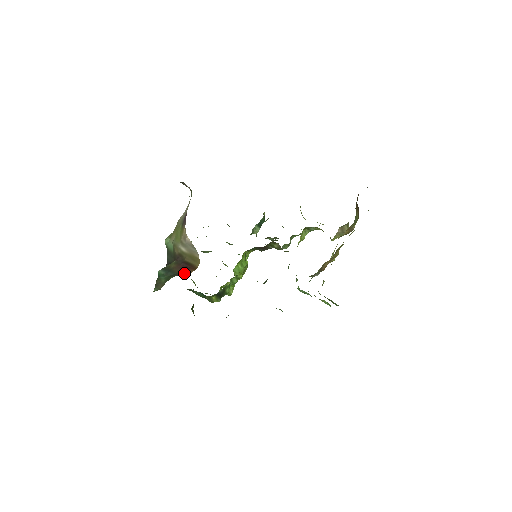
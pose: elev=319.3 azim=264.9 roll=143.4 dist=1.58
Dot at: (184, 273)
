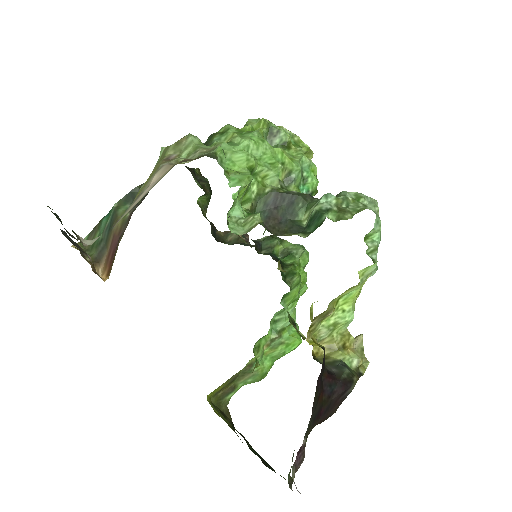
Dot at: (101, 263)
